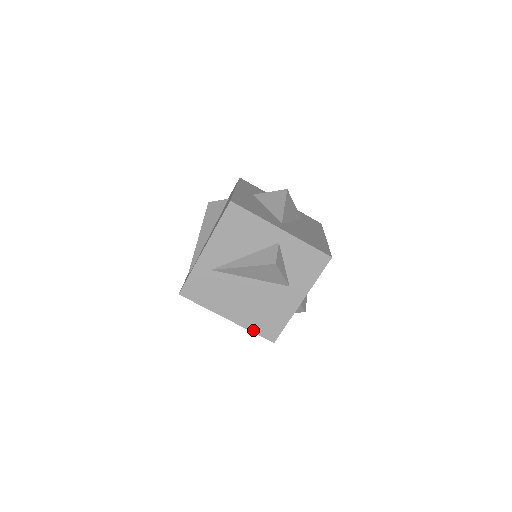
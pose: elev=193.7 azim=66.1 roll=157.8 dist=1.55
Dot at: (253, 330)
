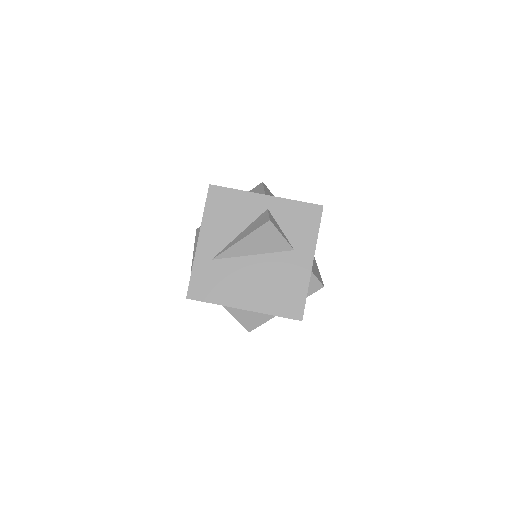
Dot at: (275, 313)
